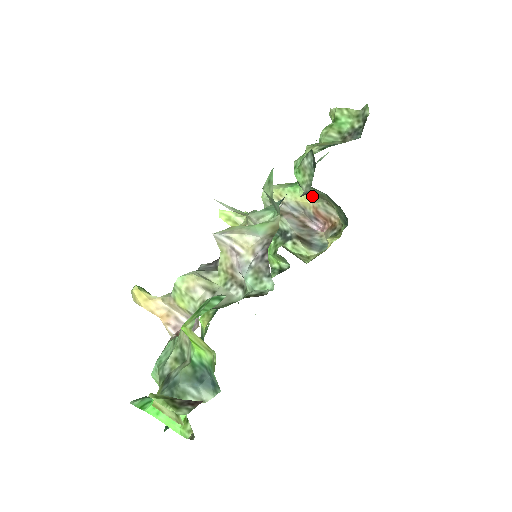
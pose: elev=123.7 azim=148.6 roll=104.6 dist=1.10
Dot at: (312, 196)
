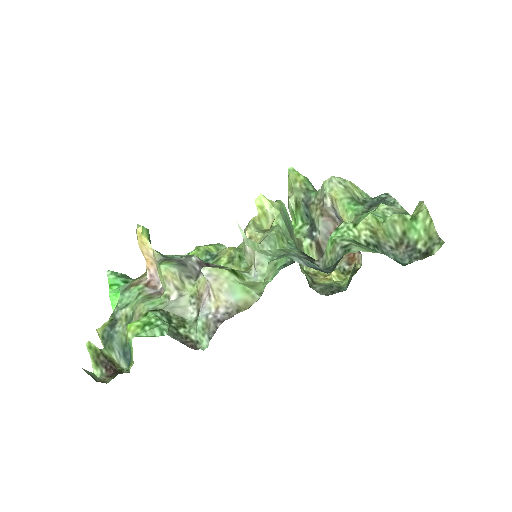
Dot at: occluded
